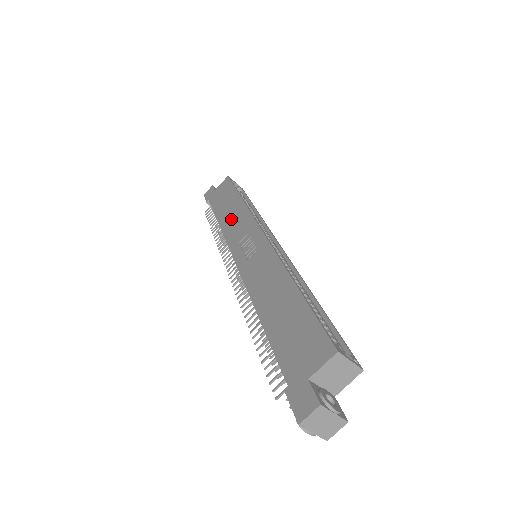
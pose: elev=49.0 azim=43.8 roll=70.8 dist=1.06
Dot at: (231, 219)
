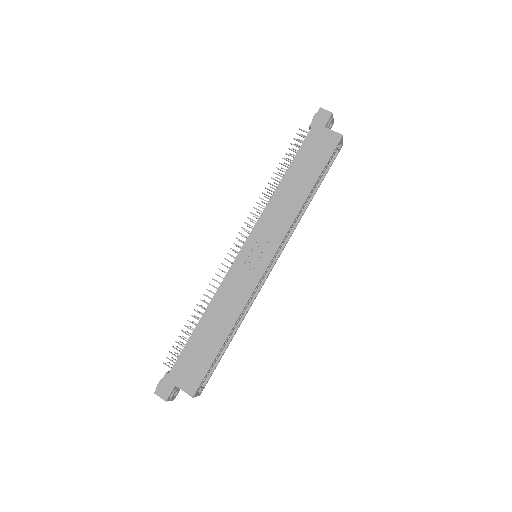
Dot at: (284, 201)
